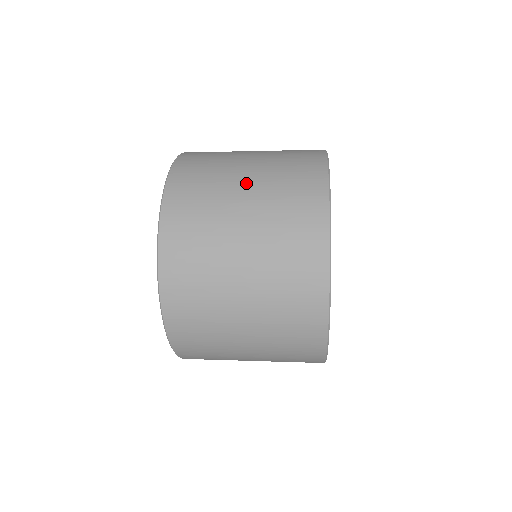
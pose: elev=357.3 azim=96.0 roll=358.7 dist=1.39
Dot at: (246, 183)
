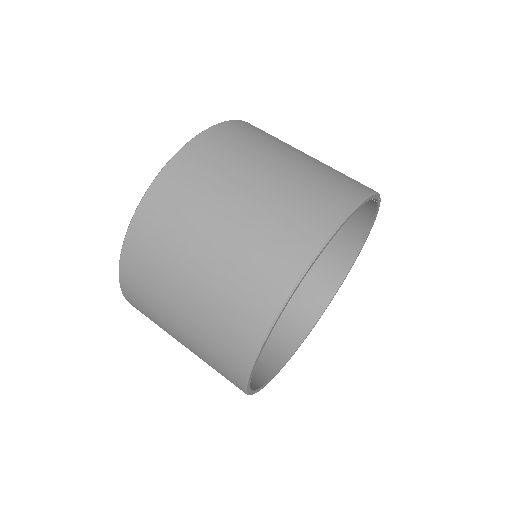
Dot at: (180, 335)
